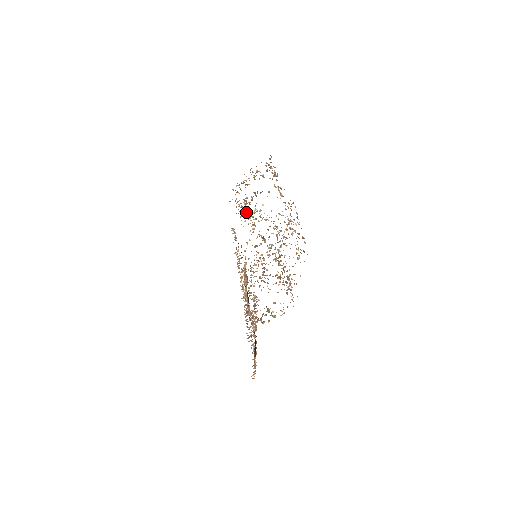
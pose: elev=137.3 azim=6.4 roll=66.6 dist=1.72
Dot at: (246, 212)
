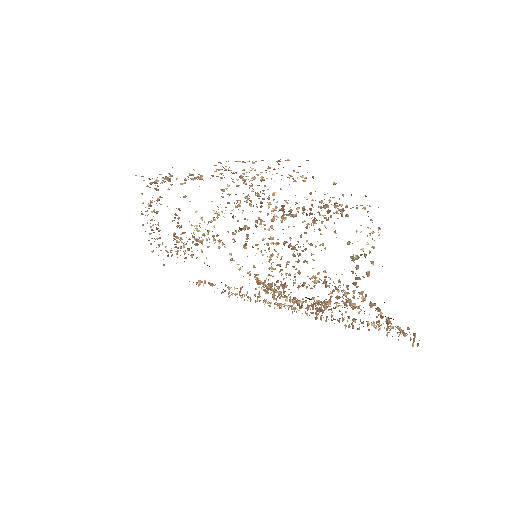
Dot at: occluded
